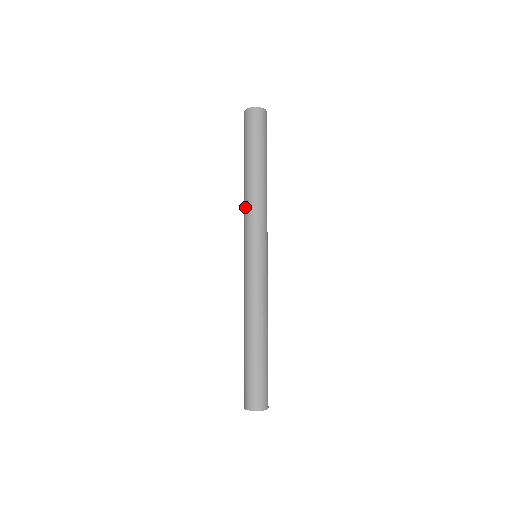
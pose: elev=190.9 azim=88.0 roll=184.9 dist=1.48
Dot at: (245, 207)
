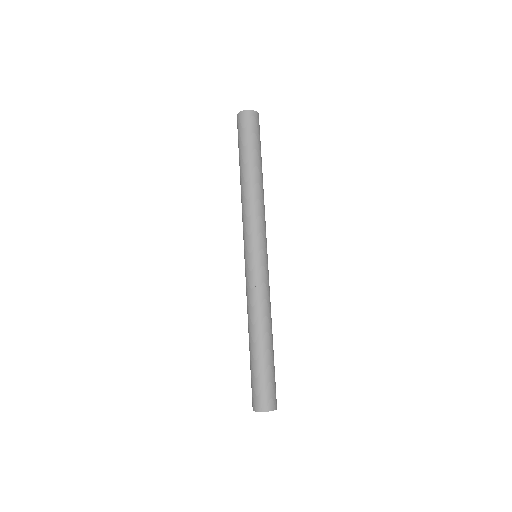
Dot at: (244, 207)
